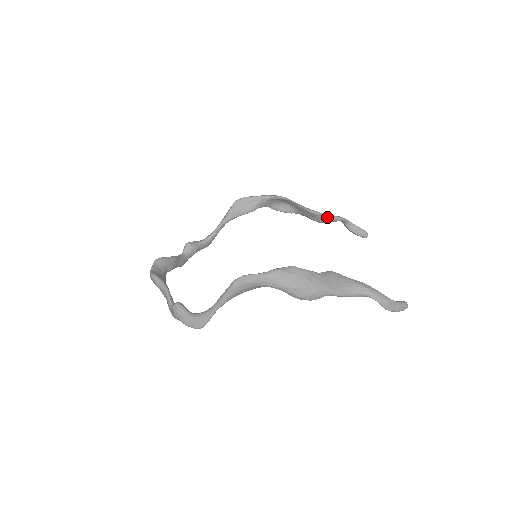
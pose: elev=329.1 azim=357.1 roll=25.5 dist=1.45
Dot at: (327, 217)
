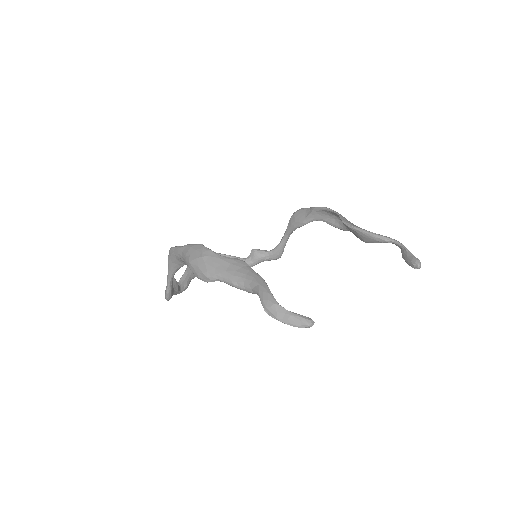
Dot at: (367, 234)
